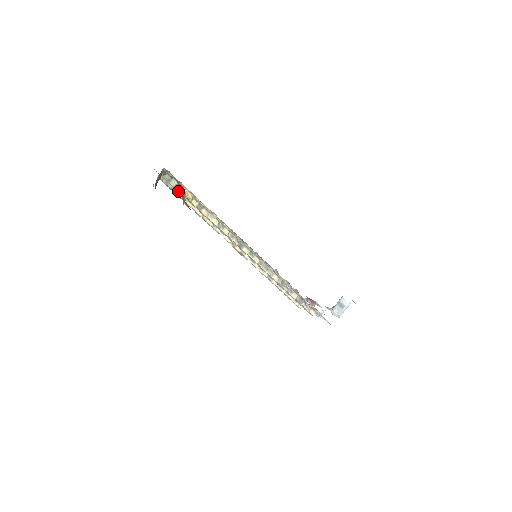
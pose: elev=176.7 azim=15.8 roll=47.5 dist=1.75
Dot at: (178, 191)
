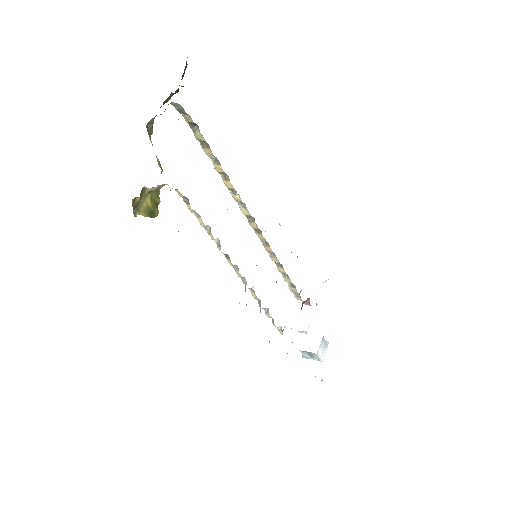
Dot at: (194, 130)
